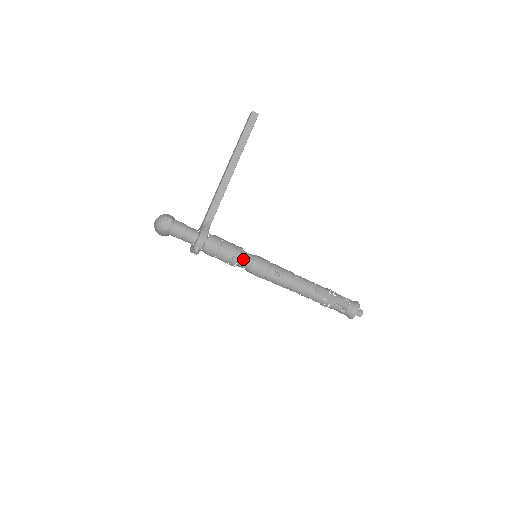
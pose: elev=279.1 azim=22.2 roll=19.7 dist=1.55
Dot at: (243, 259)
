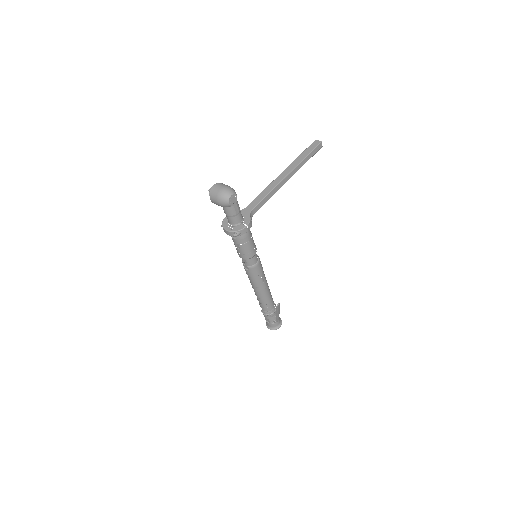
Dot at: (253, 257)
